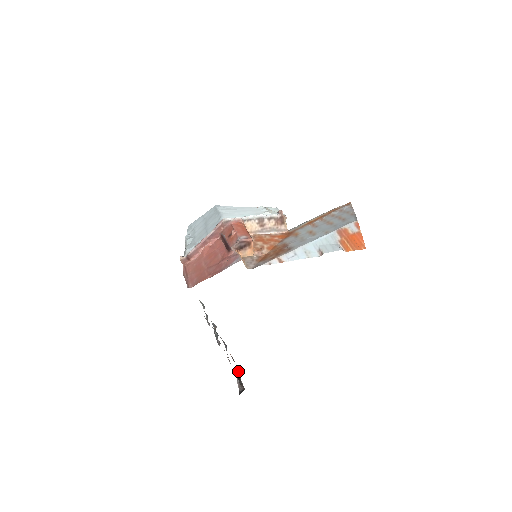
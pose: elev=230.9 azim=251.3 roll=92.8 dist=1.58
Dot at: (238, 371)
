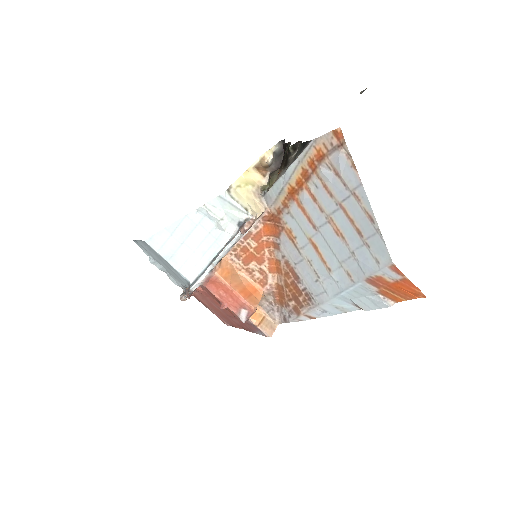
Dot at: occluded
